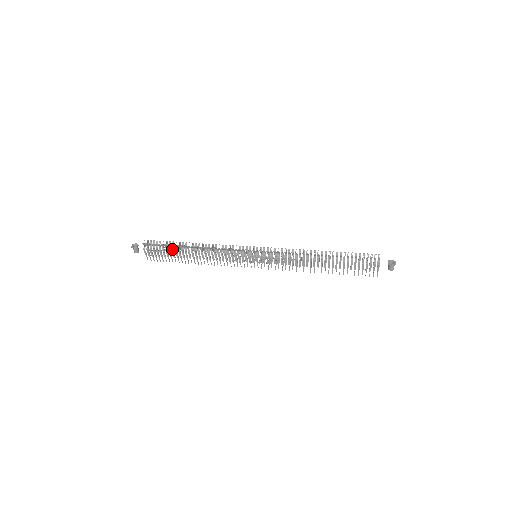
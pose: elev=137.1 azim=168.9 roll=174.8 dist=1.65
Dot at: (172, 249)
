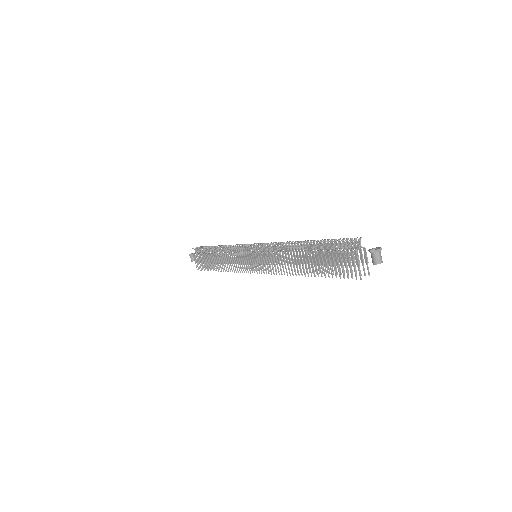
Dot at: (207, 253)
